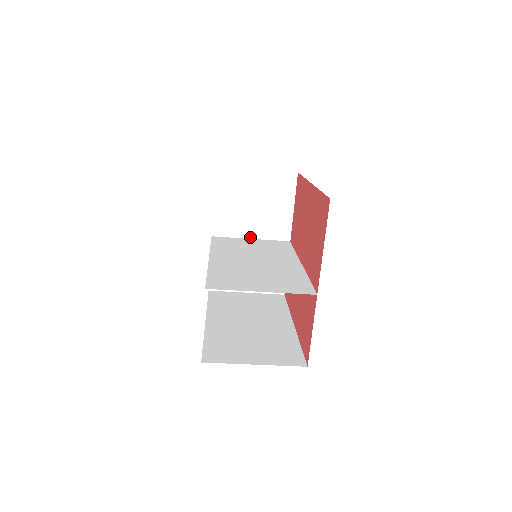
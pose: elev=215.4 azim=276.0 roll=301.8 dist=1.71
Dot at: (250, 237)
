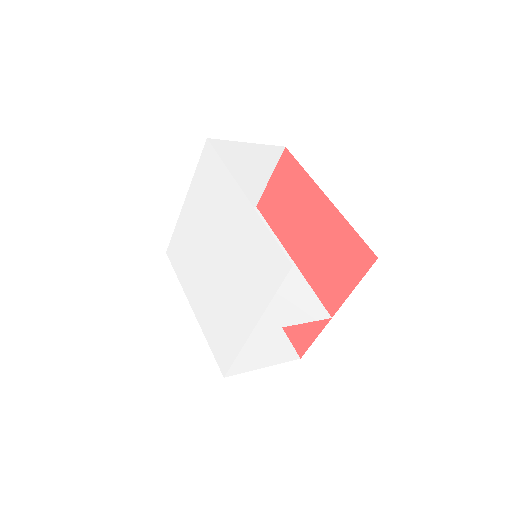
Dot at: occluded
